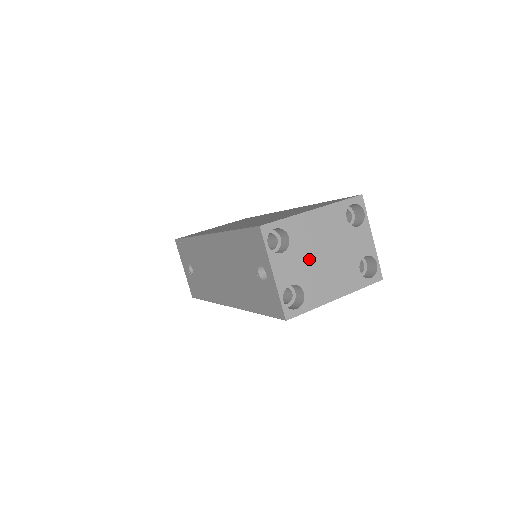
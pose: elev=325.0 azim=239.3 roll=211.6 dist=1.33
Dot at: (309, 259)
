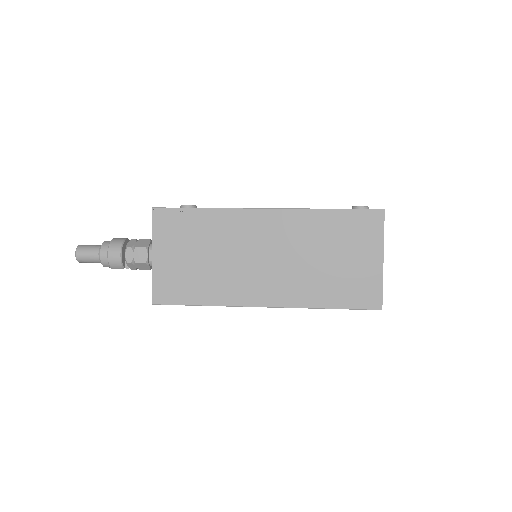
Dot at: occluded
